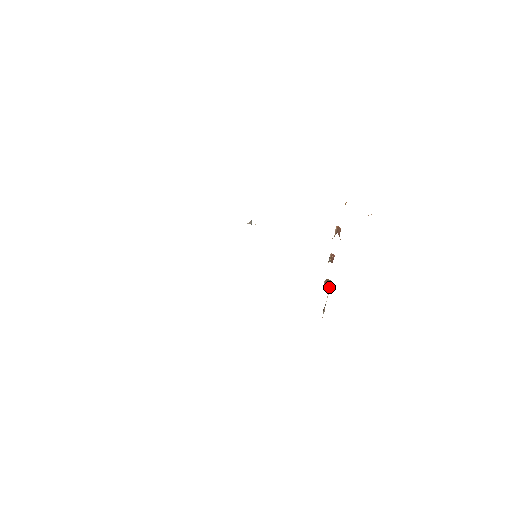
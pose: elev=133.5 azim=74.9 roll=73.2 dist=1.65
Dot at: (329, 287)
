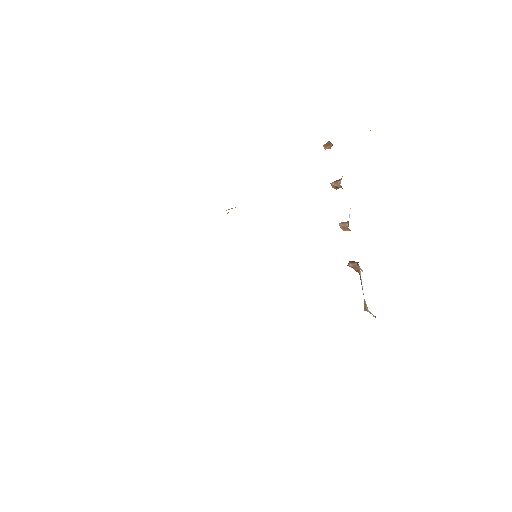
Dot at: occluded
